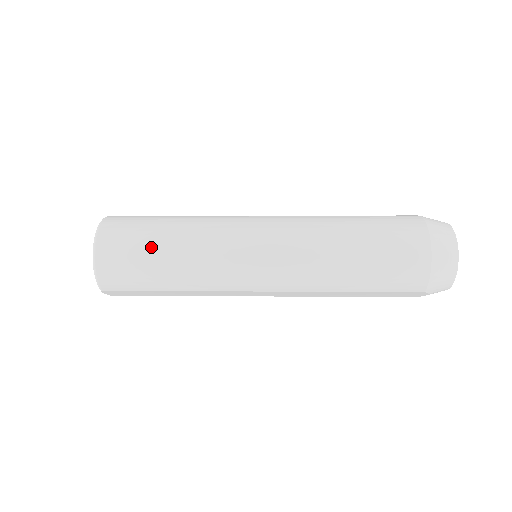
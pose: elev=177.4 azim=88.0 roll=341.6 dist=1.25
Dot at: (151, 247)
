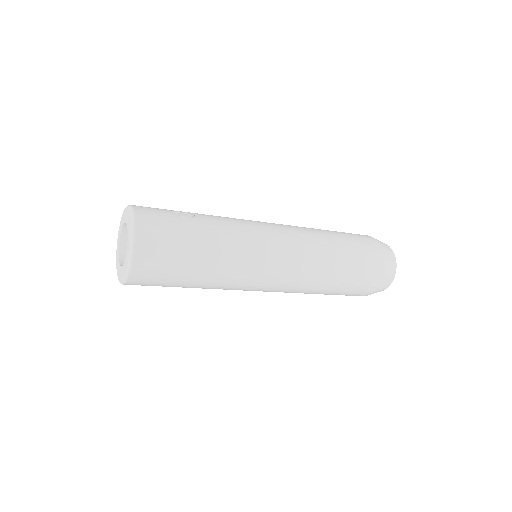
Dot at: (186, 267)
